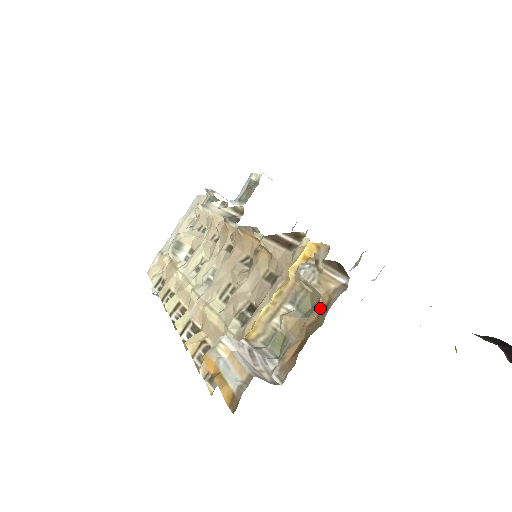
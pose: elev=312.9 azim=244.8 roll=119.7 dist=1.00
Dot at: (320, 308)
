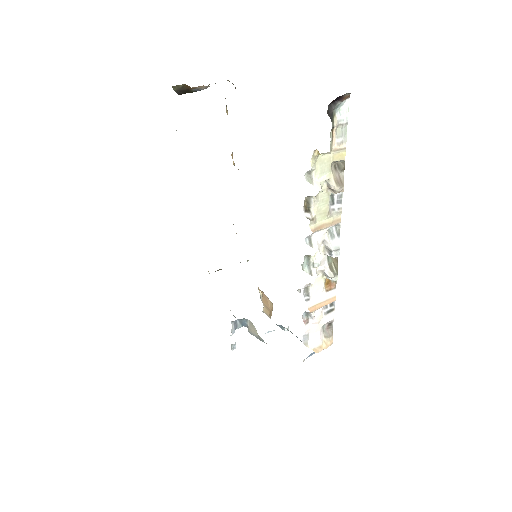
Dot at: occluded
